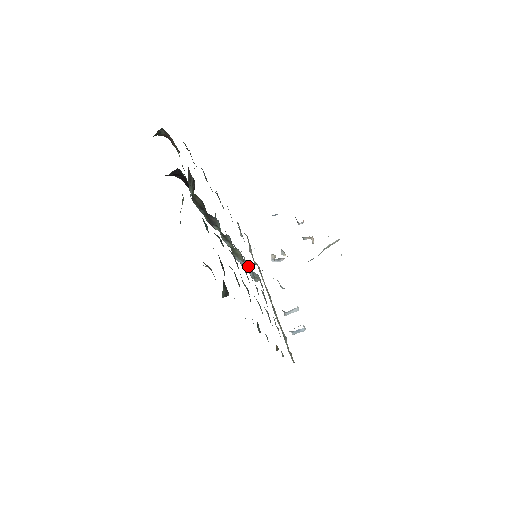
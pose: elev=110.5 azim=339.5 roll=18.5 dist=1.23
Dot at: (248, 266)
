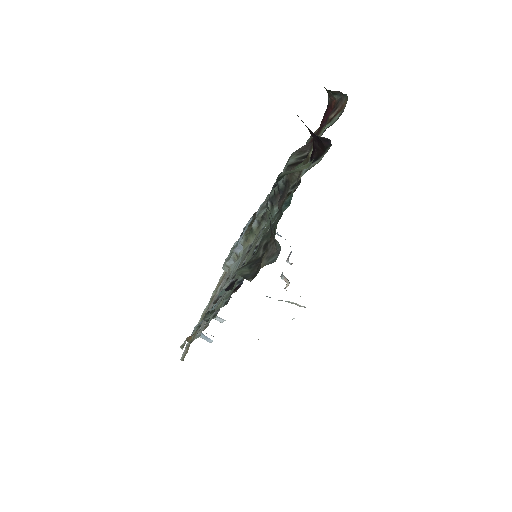
Dot at: (239, 255)
